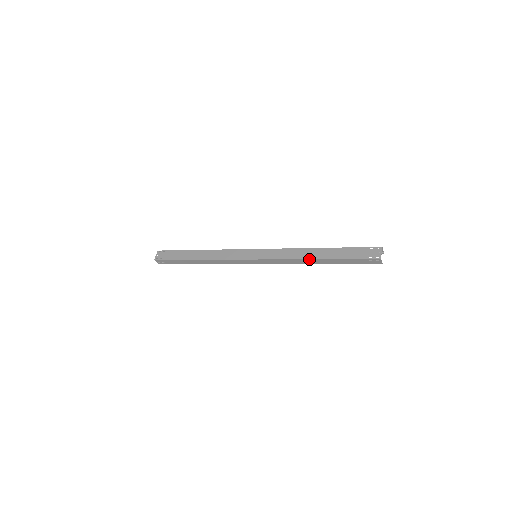
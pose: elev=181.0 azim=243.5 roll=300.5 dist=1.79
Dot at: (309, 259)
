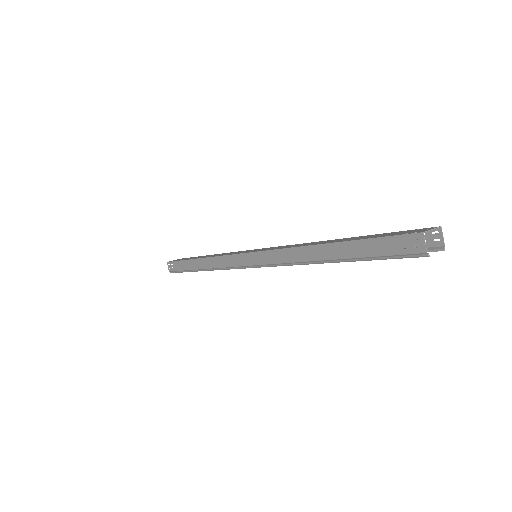
Dot at: (310, 245)
